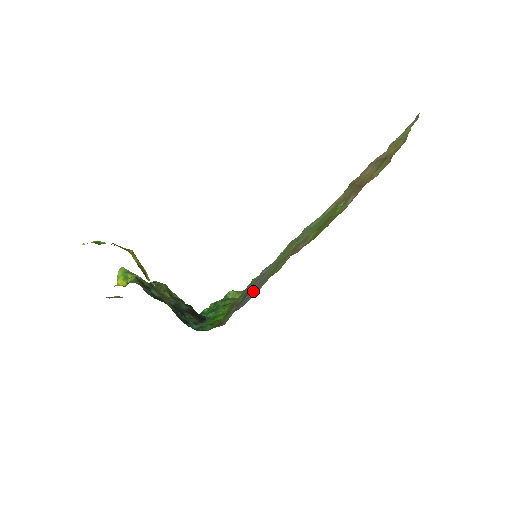
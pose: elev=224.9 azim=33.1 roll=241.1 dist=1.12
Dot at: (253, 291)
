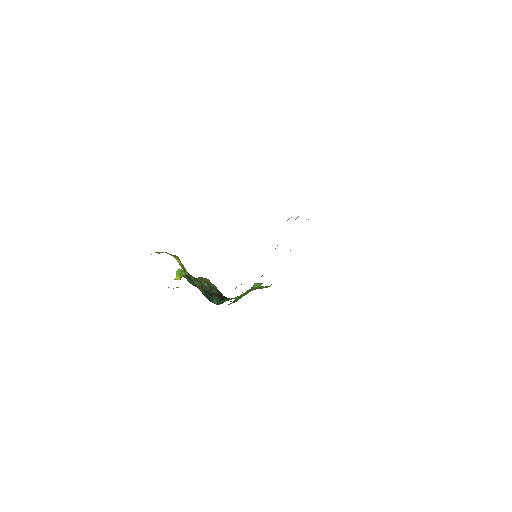
Dot at: occluded
